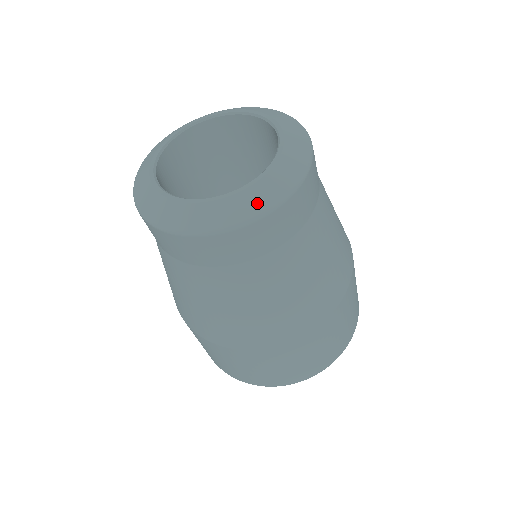
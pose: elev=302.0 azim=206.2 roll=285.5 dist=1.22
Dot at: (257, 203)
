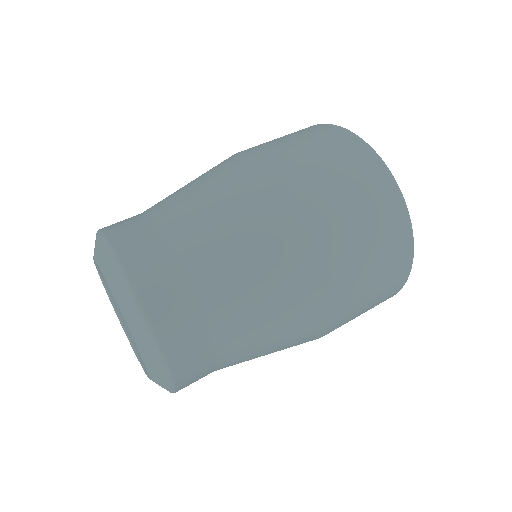
Dot at: (161, 380)
